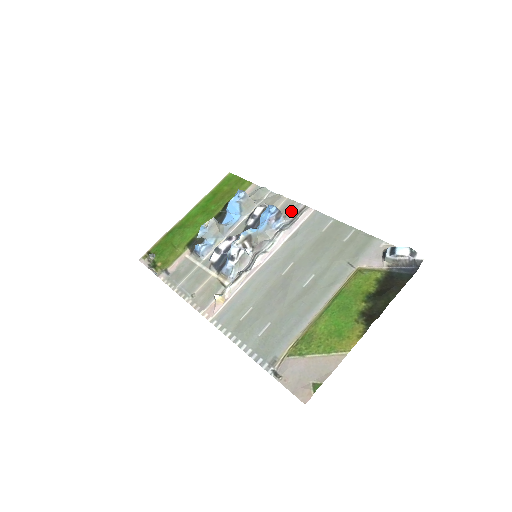
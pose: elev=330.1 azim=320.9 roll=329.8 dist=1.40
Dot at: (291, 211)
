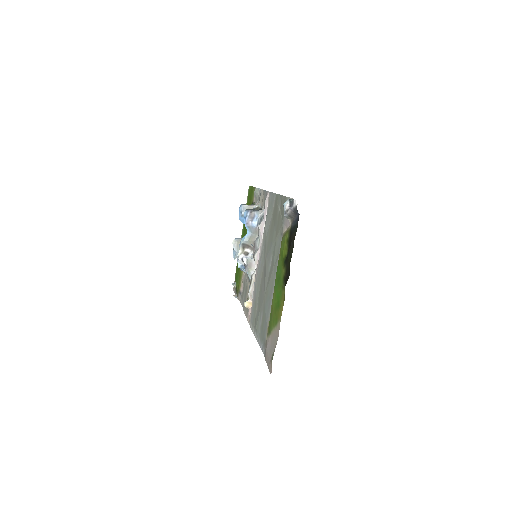
Dot at: (264, 202)
